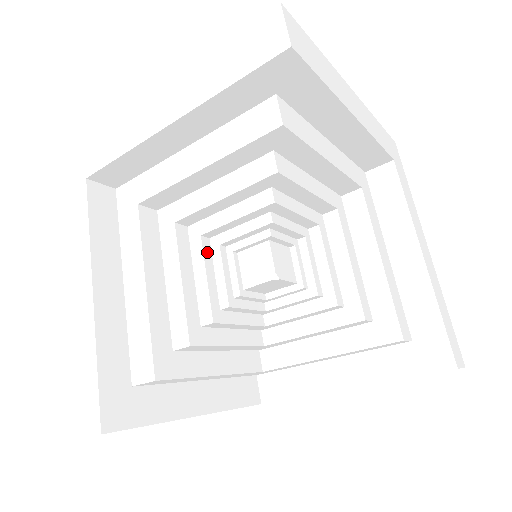
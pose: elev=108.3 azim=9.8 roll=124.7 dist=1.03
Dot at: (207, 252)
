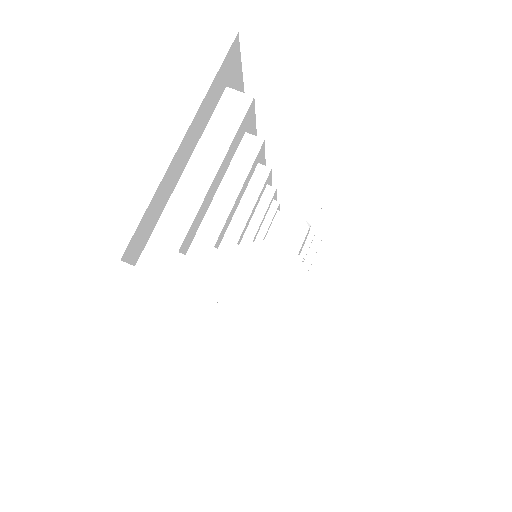
Dot at: (252, 252)
